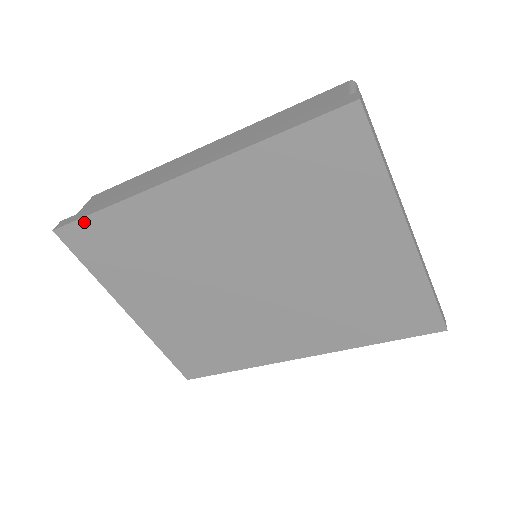
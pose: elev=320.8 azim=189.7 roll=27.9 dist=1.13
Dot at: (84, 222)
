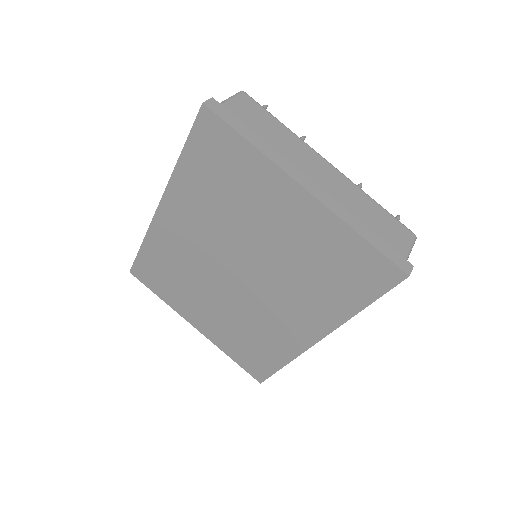
Dot at: (138, 260)
